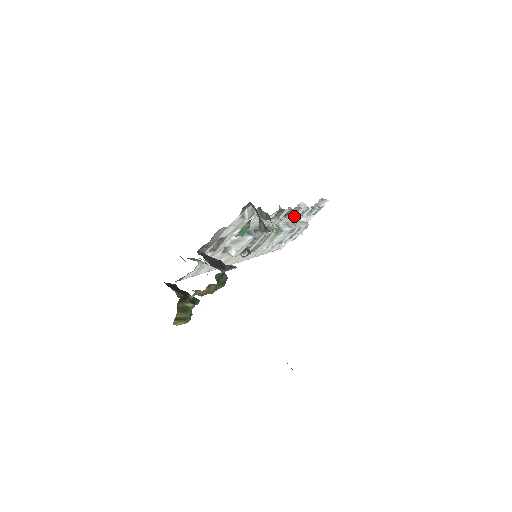
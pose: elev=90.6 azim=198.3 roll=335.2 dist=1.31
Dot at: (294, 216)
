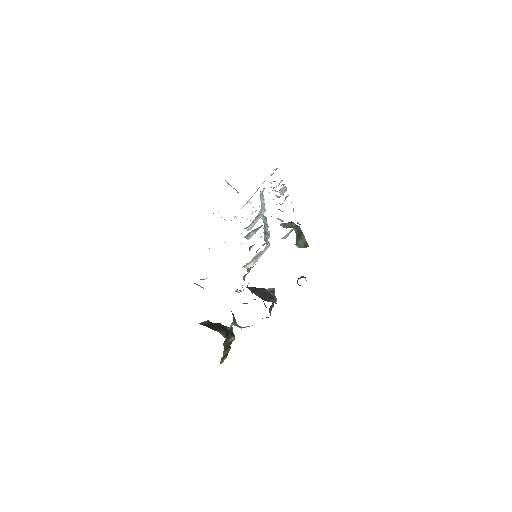
Dot at: (281, 204)
